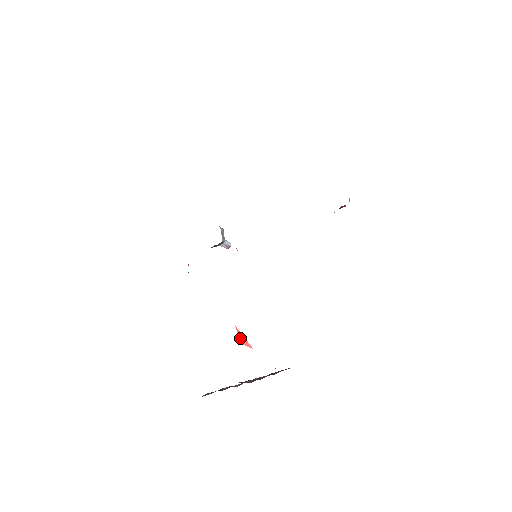
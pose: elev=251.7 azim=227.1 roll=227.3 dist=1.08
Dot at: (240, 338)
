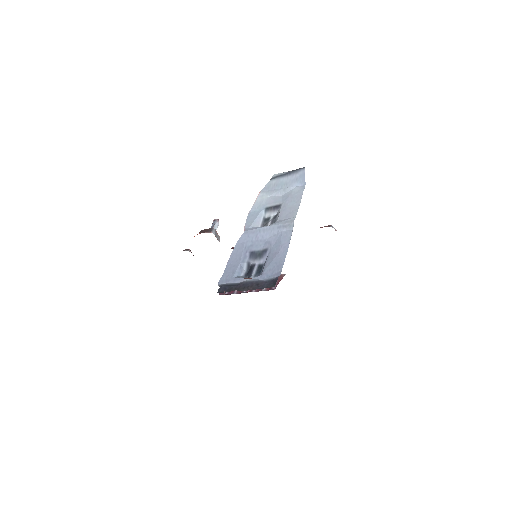
Dot at: occluded
